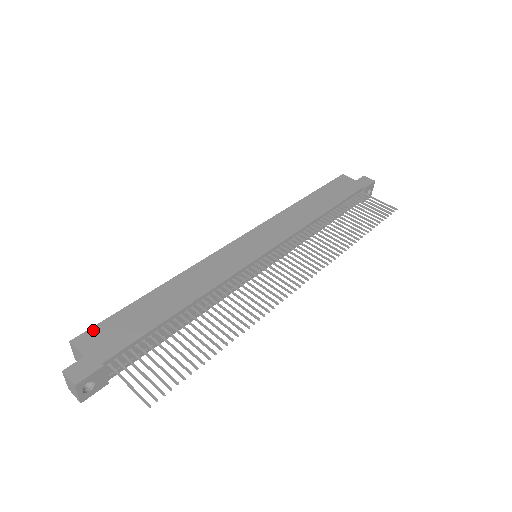
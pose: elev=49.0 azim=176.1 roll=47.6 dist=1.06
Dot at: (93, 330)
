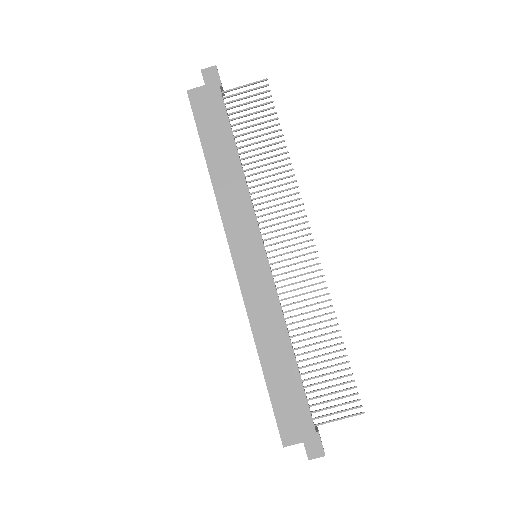
Dot at: (281, 428)
